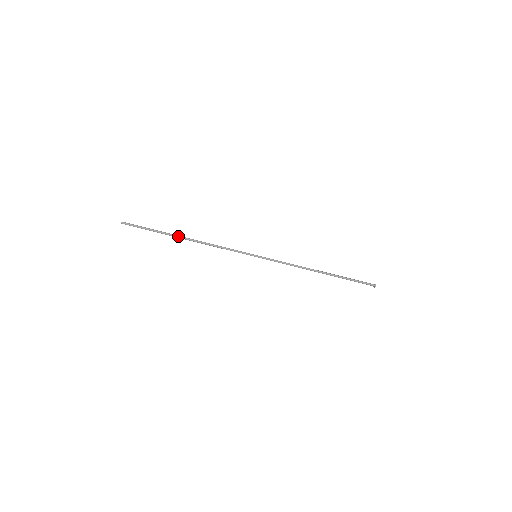
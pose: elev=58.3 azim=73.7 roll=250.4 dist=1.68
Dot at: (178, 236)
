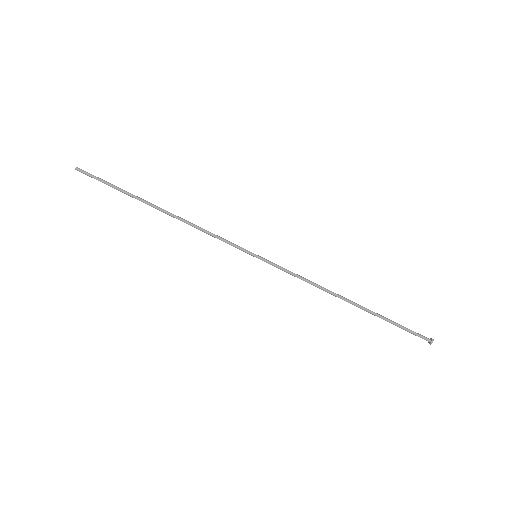
Dot at: (150, 203)
